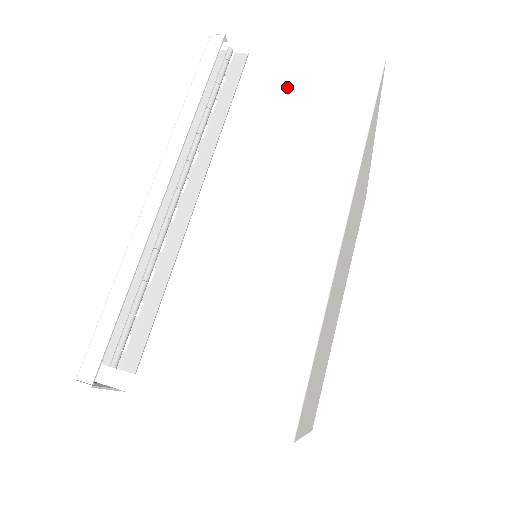
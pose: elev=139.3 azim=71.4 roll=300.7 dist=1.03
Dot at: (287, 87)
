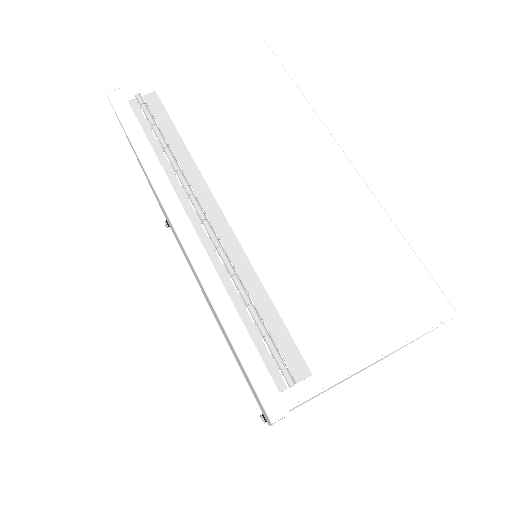
Dot at: (212, 96)
